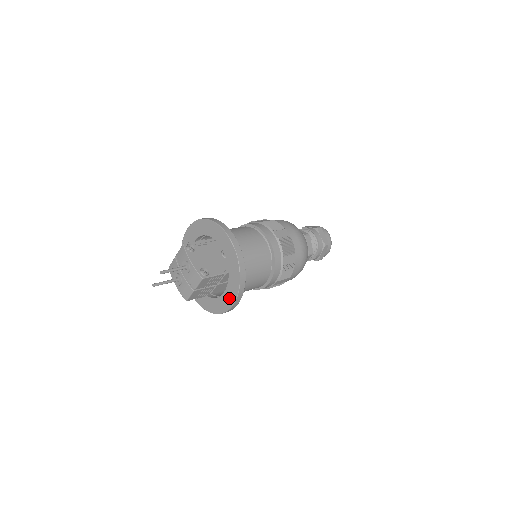
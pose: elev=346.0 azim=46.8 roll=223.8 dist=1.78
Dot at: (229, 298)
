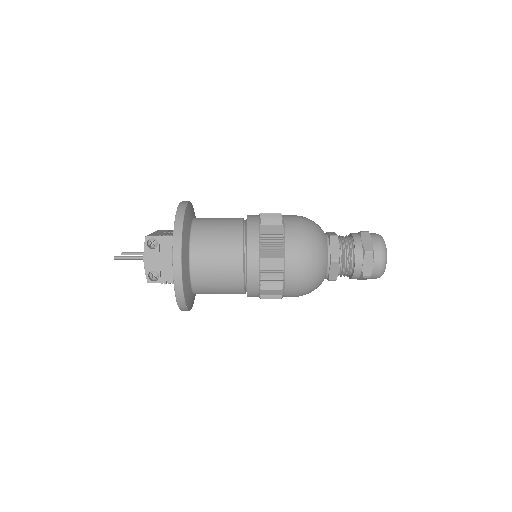
Dot at: occluded
